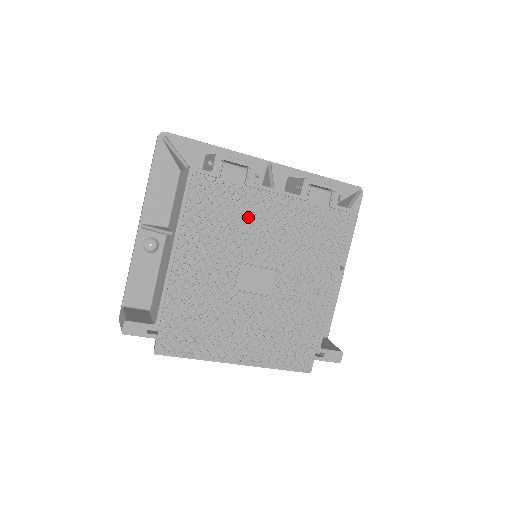
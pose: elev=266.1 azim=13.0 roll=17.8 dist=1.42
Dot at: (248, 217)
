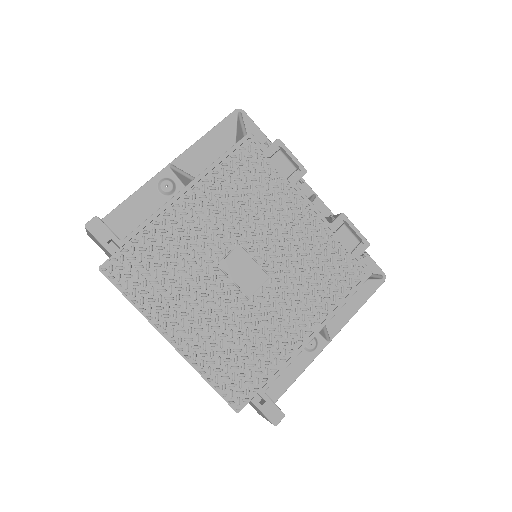
Dot at: (273, 208)
